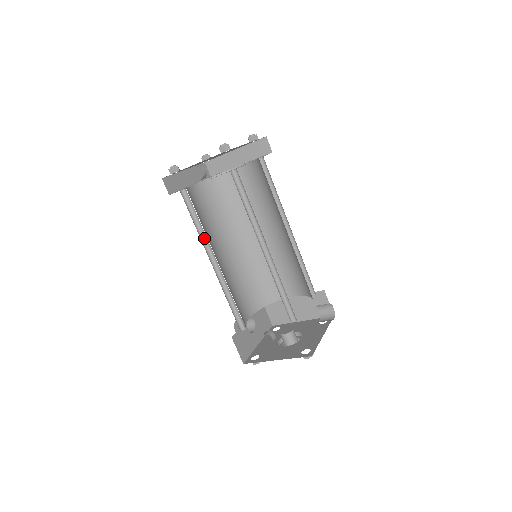
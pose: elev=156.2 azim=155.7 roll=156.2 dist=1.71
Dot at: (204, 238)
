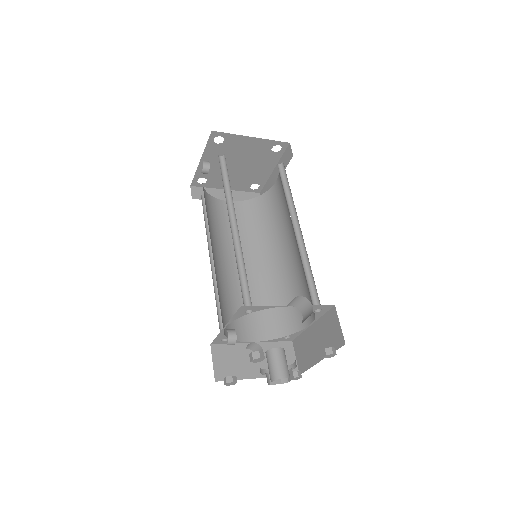
Dot at: occluded
